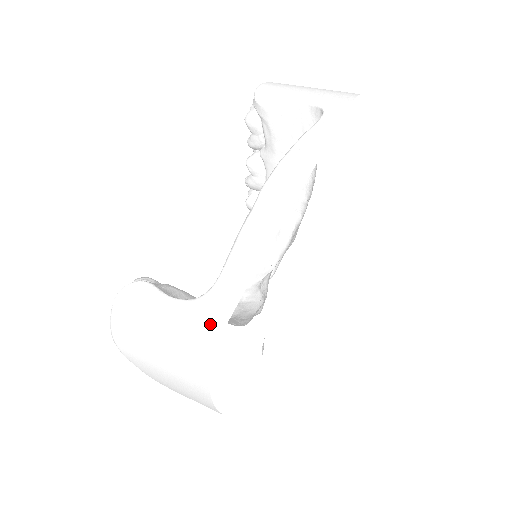
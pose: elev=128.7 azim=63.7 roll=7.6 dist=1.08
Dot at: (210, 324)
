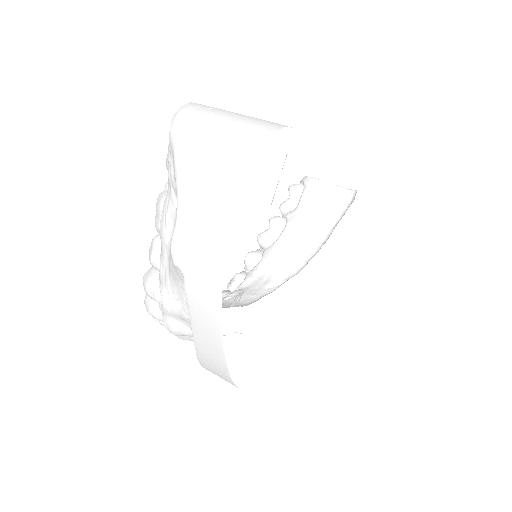
Dot at: occluded
